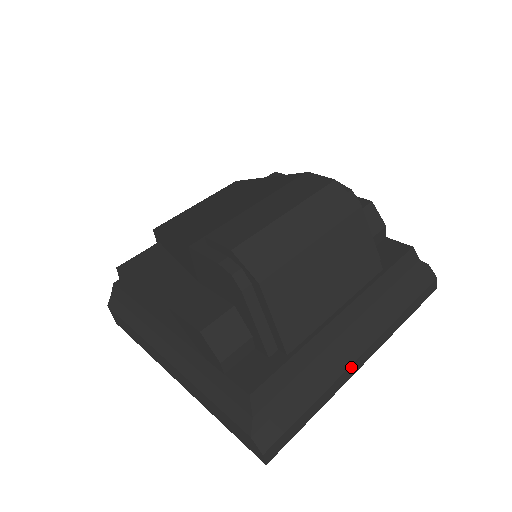
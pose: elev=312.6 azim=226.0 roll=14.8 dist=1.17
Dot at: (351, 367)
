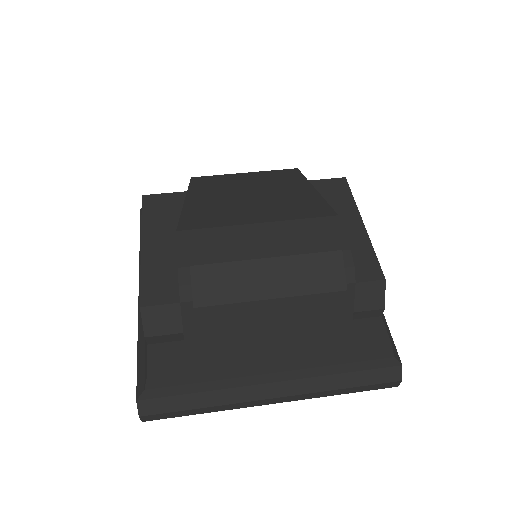
Dot at: (256, 401)
